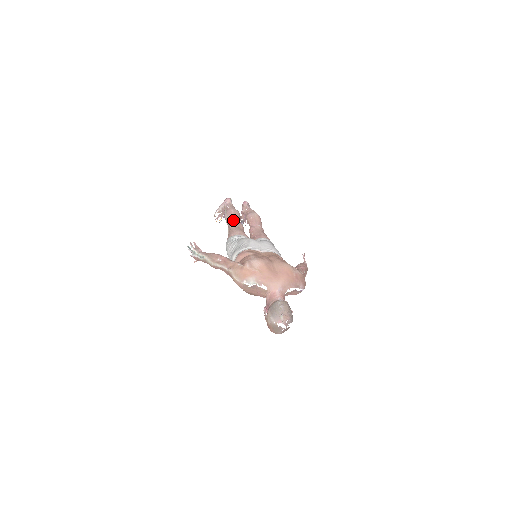
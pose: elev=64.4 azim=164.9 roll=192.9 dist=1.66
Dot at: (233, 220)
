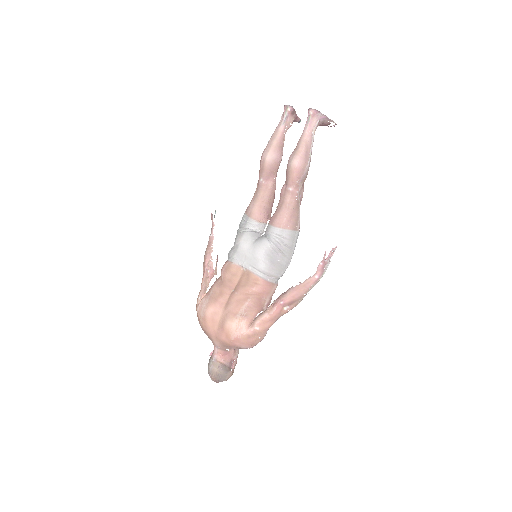
Dot at: (259, 178)
